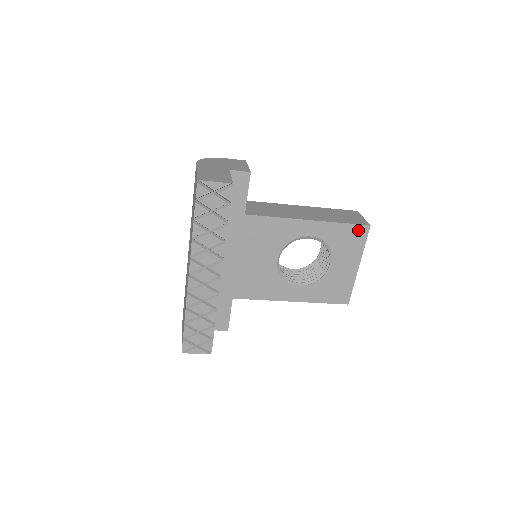
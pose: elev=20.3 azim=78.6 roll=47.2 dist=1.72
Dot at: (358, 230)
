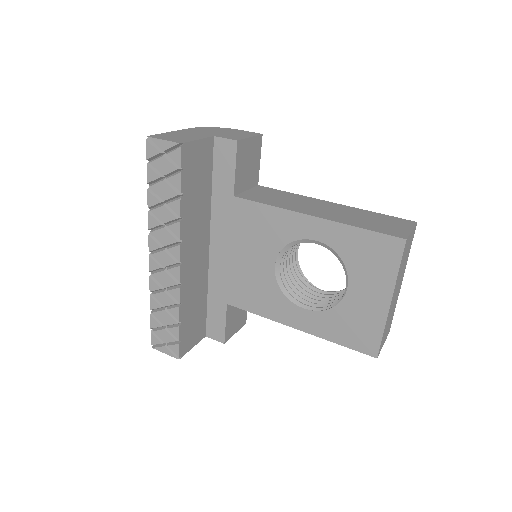
Dot at: (386, 243)
